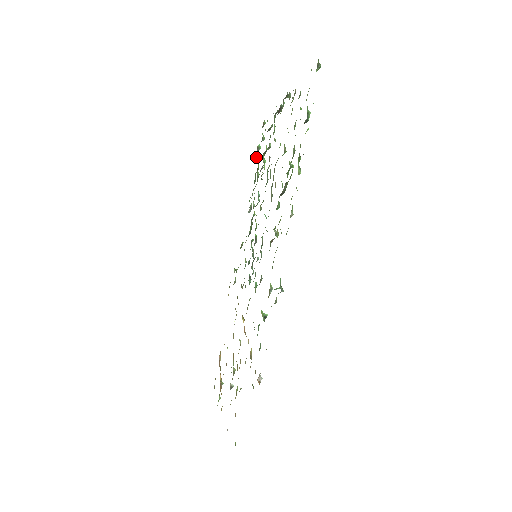
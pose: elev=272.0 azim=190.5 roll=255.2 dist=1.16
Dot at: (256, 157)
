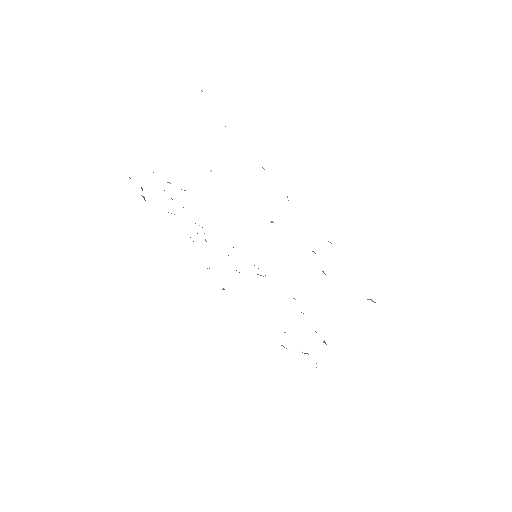
Dot at: occluded
